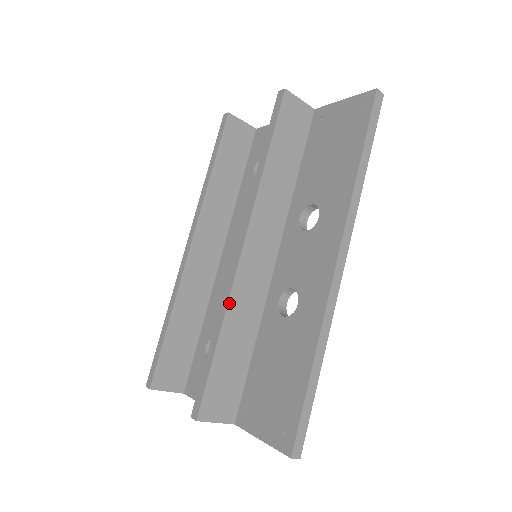
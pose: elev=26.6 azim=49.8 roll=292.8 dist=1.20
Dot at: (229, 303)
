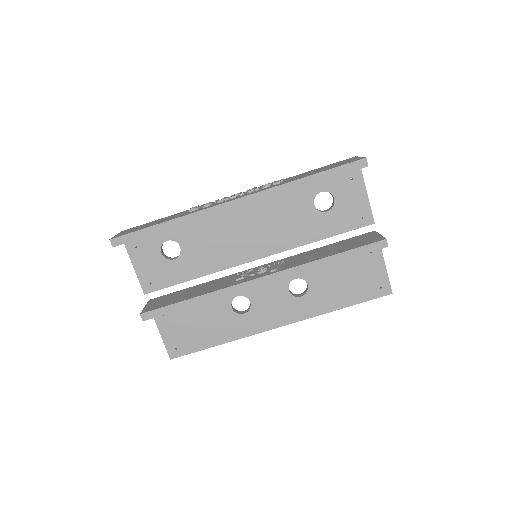
Dot at: occluded
